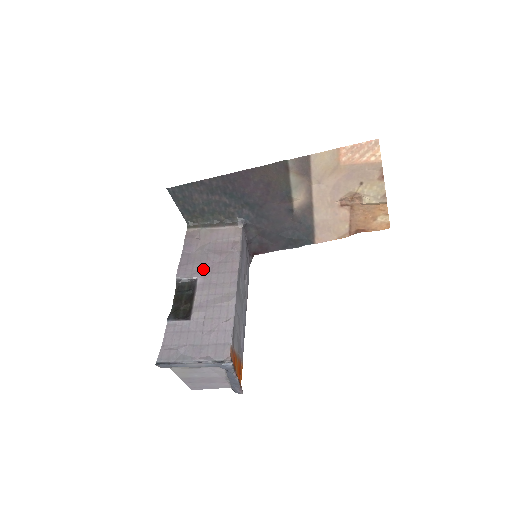
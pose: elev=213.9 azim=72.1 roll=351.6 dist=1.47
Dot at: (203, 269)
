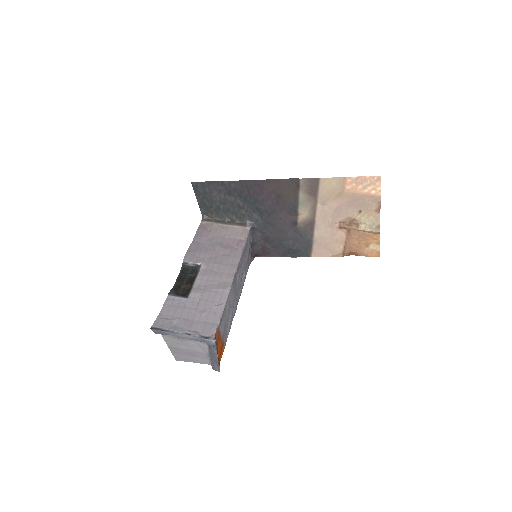
Dot at: (208, 258)
